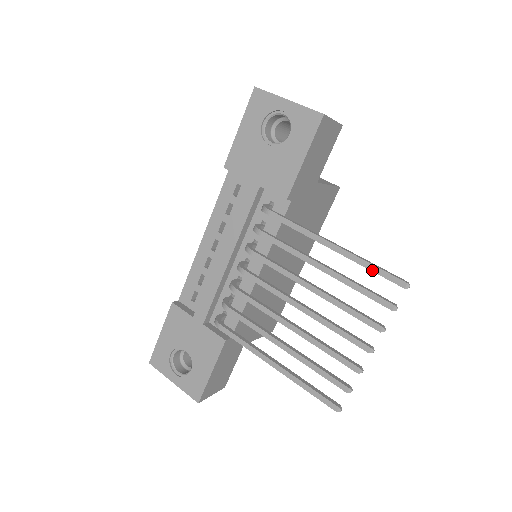
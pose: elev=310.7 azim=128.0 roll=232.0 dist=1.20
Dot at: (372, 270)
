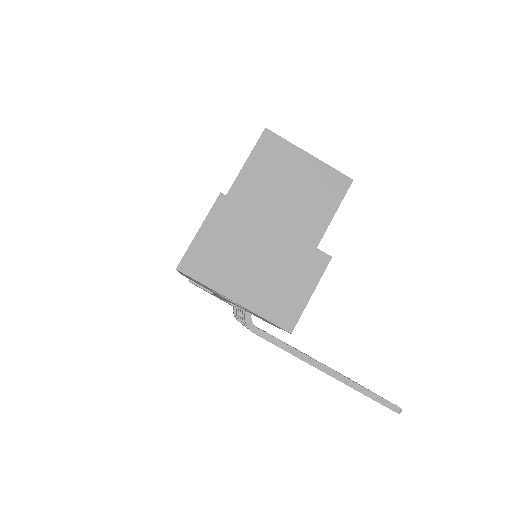
Dot at: occluded
